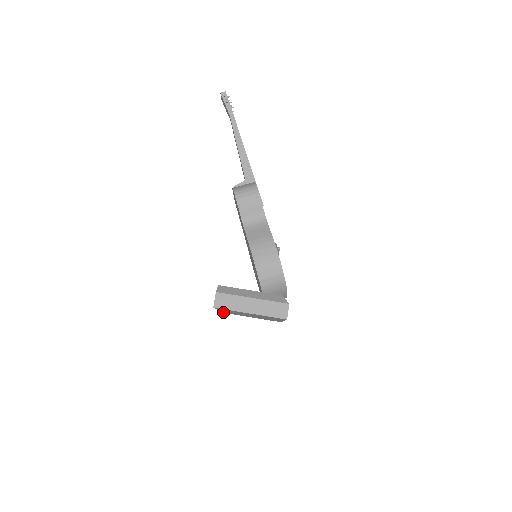
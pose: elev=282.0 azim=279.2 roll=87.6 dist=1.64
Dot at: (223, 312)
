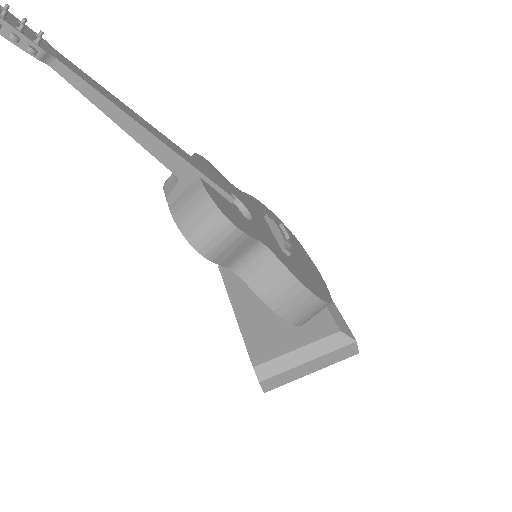
Dot at: occluded
